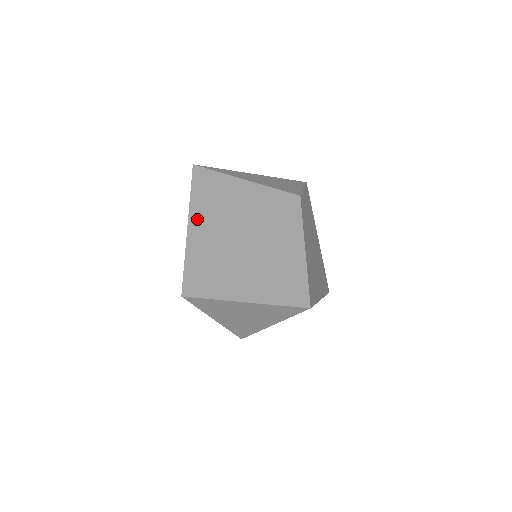
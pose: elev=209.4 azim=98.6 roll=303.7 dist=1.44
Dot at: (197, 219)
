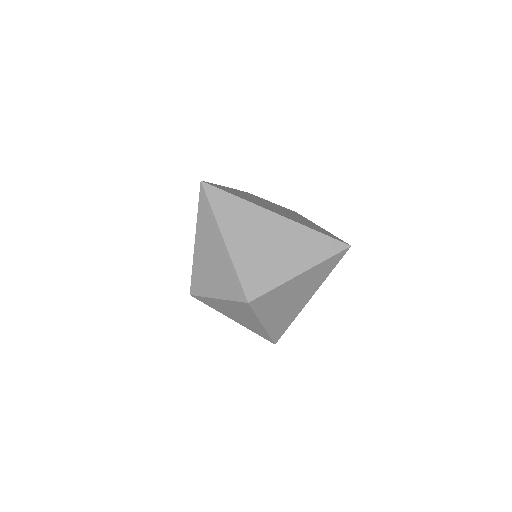
Dot at: occluded
